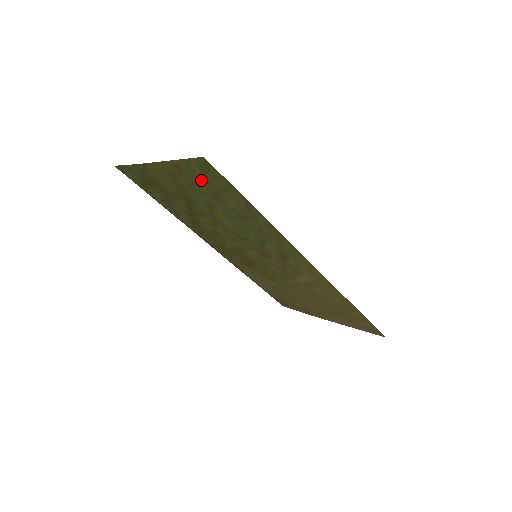
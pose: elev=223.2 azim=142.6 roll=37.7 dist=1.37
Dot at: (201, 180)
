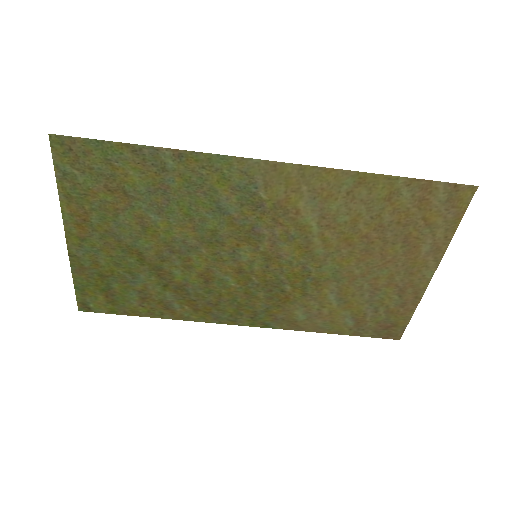
Dot at: (92, 185)
